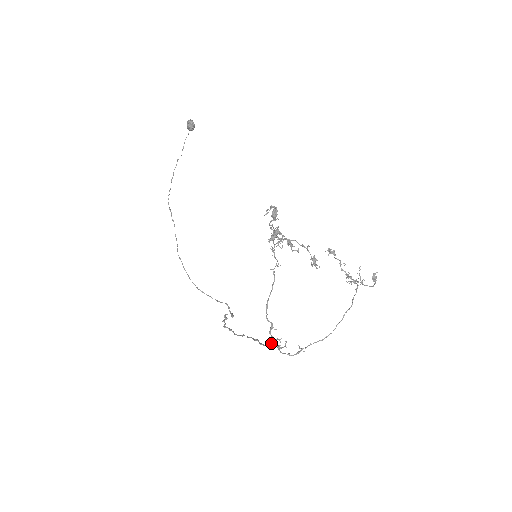
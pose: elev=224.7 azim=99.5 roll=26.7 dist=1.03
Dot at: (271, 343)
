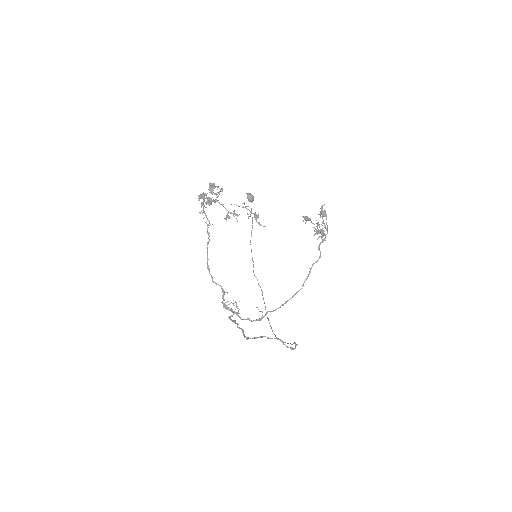
Dot at: (225, 308)
